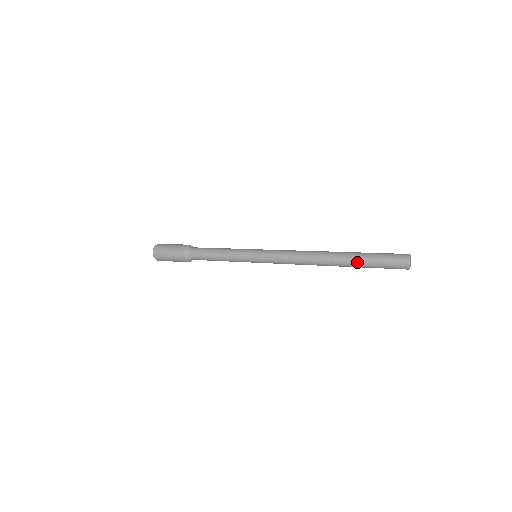
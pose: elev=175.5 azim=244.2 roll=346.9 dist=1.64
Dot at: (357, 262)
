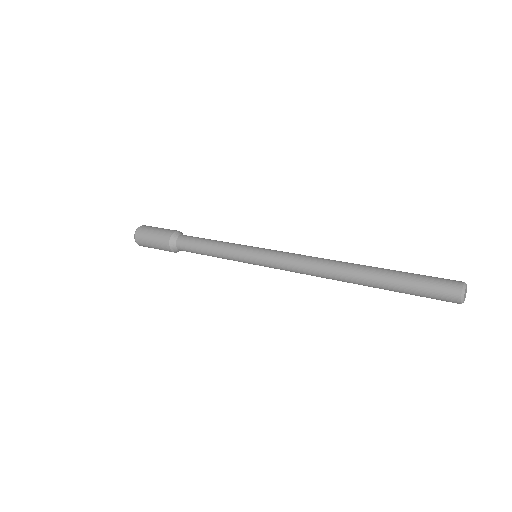
Dot at: (388, 282)
